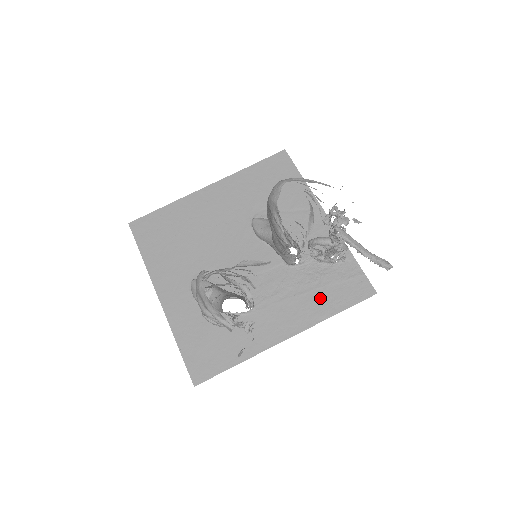
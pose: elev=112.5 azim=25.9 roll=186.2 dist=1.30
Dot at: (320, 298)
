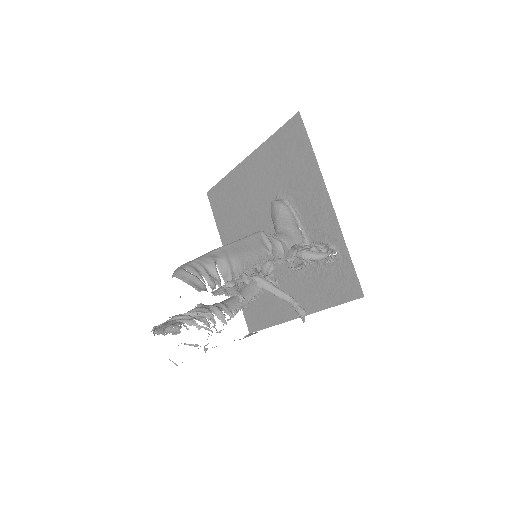
Dot at: (320, 289)
